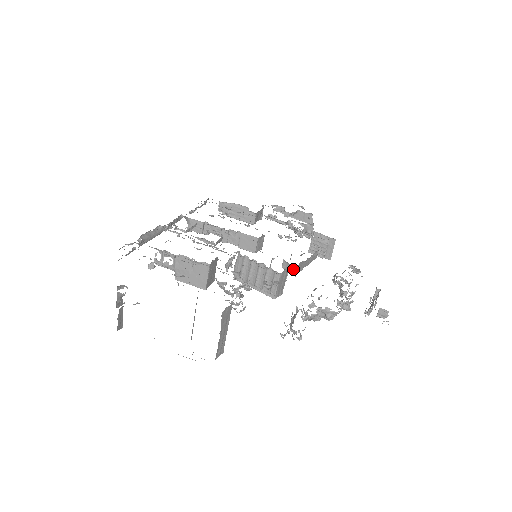
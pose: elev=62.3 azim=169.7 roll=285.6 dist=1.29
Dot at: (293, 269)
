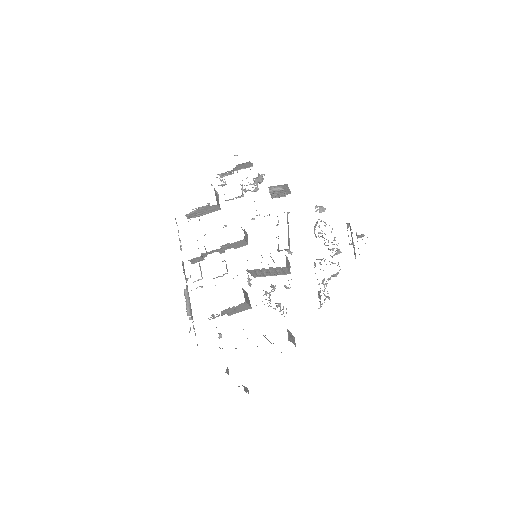
Dot at: (287, 250)
